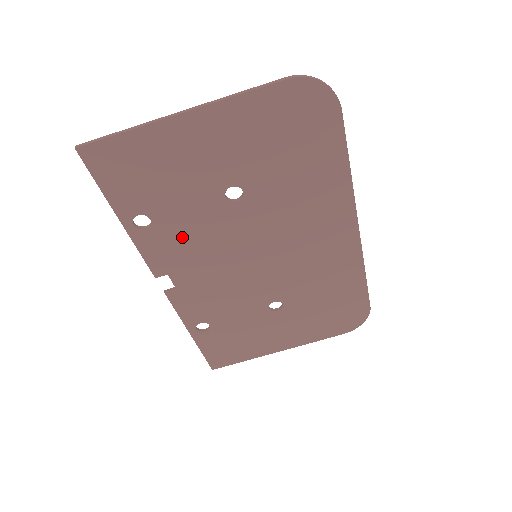
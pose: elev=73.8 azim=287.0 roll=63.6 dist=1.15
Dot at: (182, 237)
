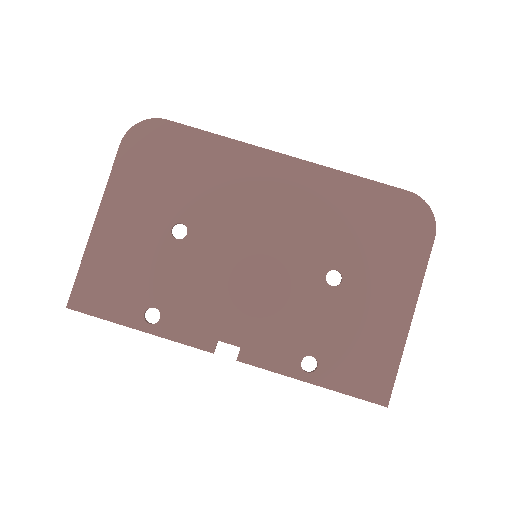
Dot at: (189, 298)
